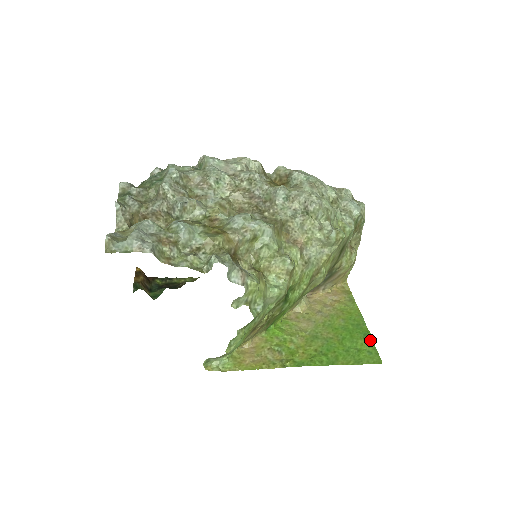
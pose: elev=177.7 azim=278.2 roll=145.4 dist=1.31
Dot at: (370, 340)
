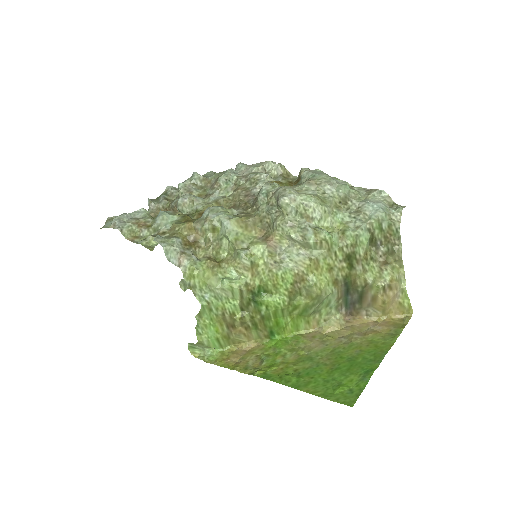
Dot at: (365, 379)
